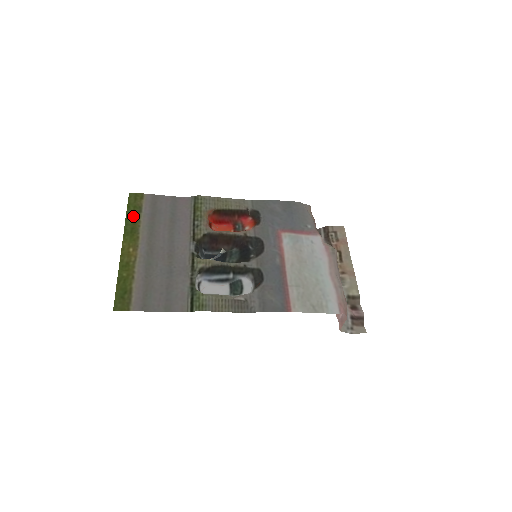
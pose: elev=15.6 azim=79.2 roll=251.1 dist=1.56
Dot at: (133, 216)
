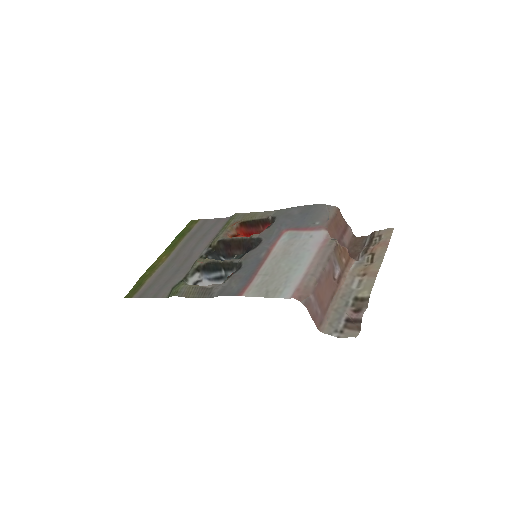
Dot at: (182, 235)
